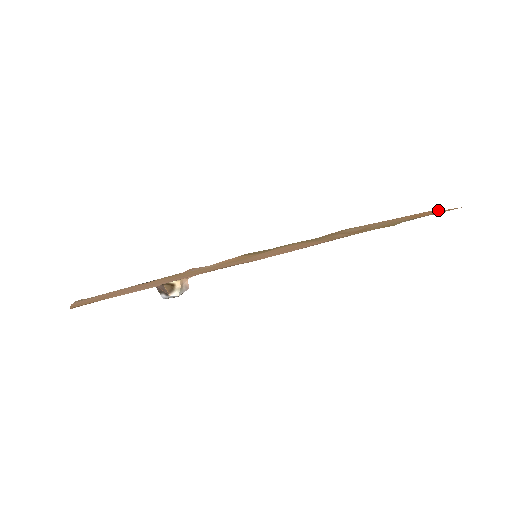
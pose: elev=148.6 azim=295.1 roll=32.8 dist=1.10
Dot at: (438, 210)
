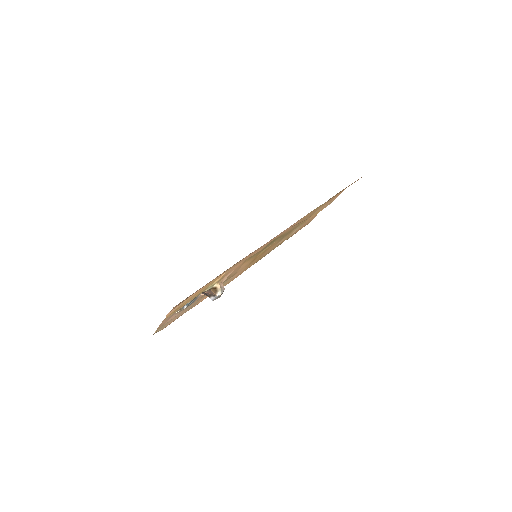
Dot at: occluded
